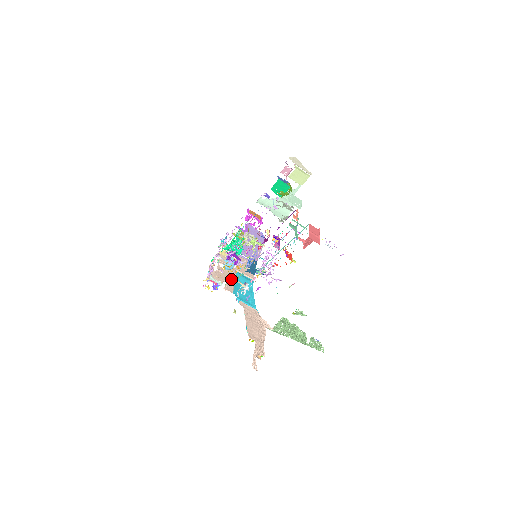
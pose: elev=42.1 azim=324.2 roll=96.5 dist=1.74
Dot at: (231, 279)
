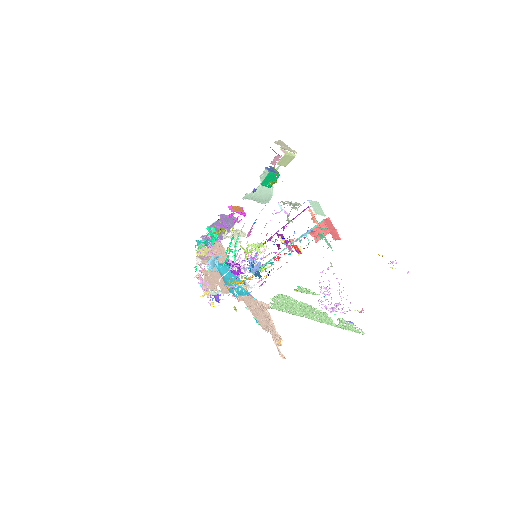
Dot at: (228, 283)
